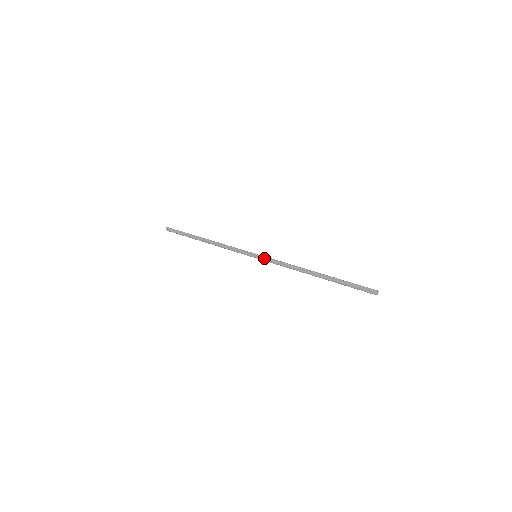
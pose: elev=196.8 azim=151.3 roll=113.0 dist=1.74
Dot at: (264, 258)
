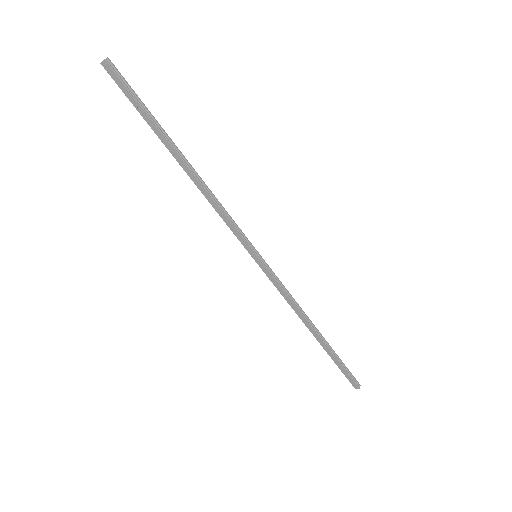
Dot at: (266, 271)
